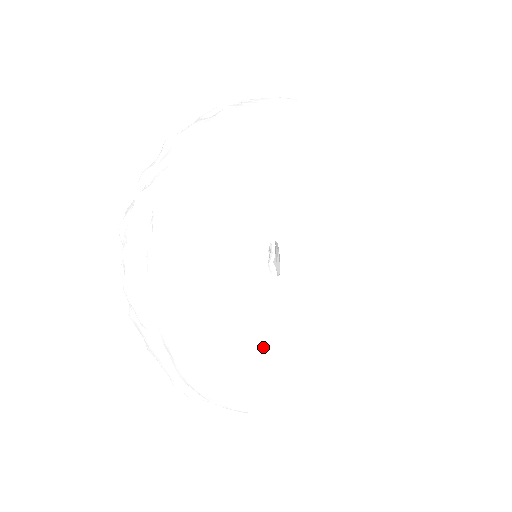
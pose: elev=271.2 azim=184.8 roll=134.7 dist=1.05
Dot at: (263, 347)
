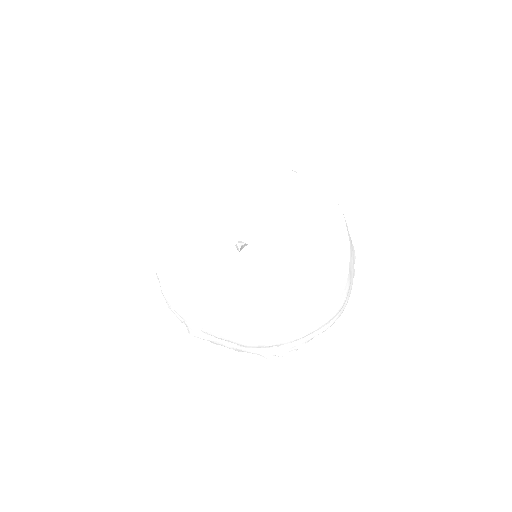
Dot at: (277, 292)
